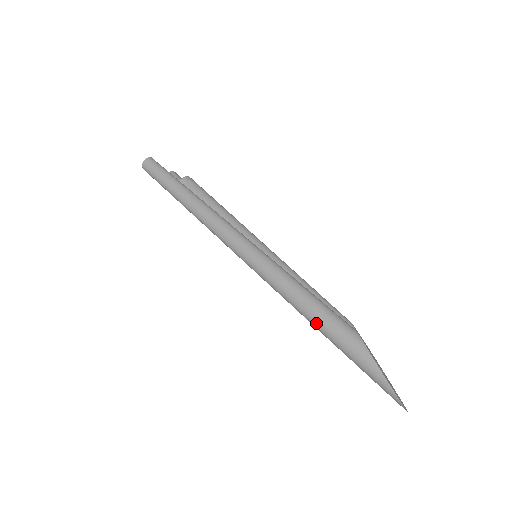
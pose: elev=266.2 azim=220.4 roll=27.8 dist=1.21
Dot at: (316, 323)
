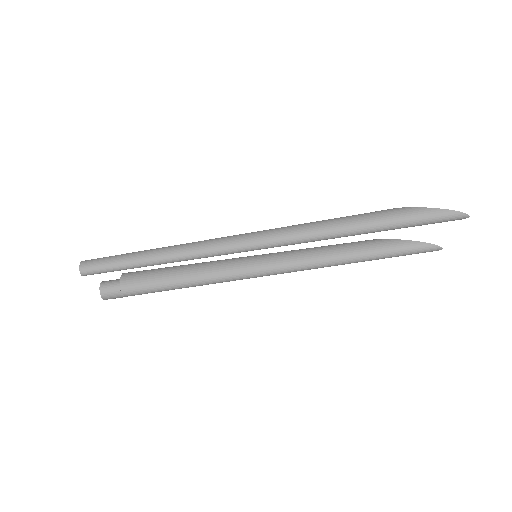
Dot at: (359, 226)
